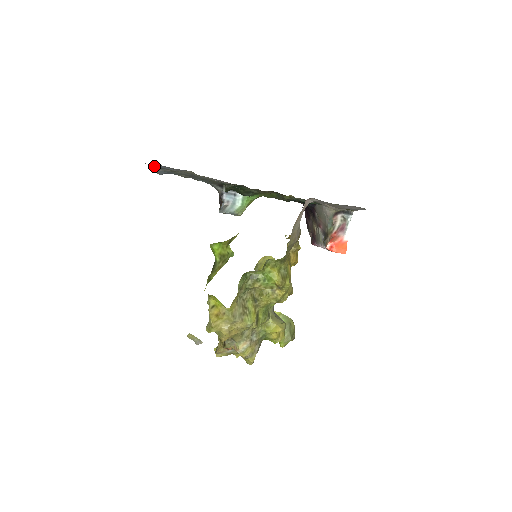
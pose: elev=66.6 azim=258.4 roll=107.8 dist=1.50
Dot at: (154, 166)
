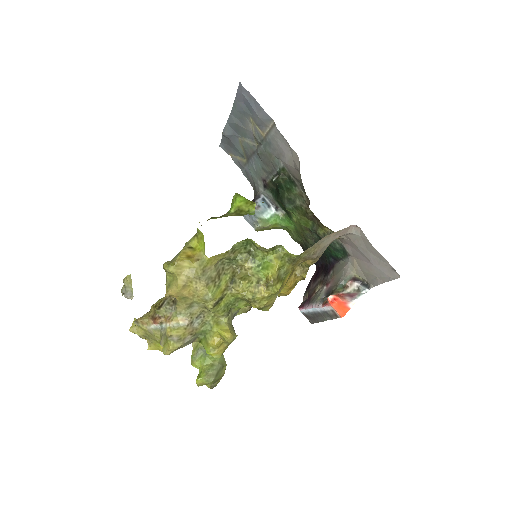
Dot at: (237, 106)
